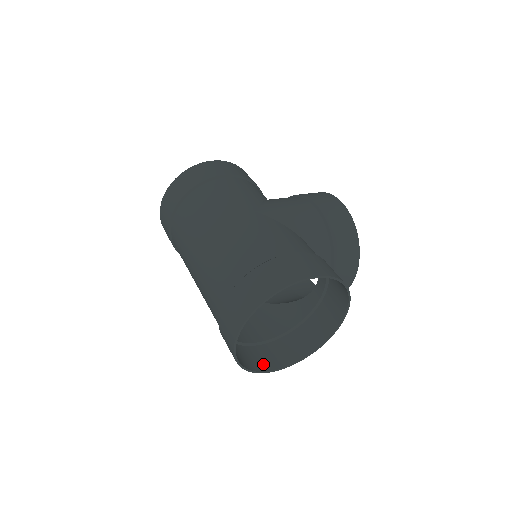
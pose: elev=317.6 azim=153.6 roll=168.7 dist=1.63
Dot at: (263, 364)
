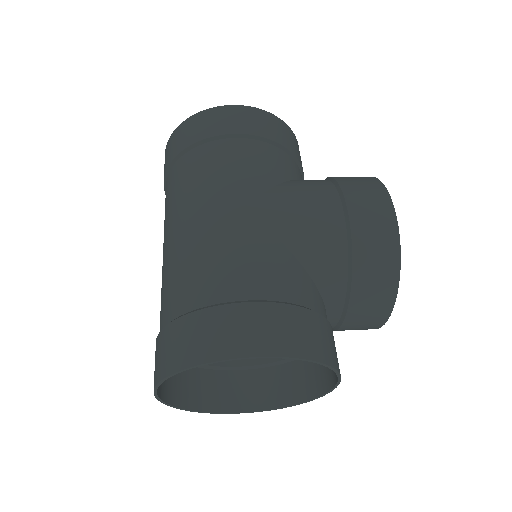
Dot at: (223, 401)
